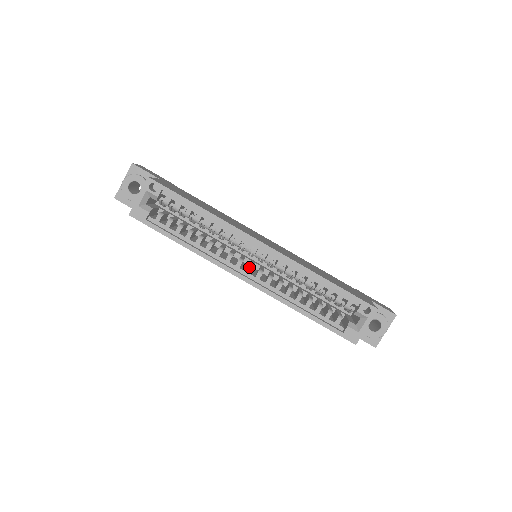
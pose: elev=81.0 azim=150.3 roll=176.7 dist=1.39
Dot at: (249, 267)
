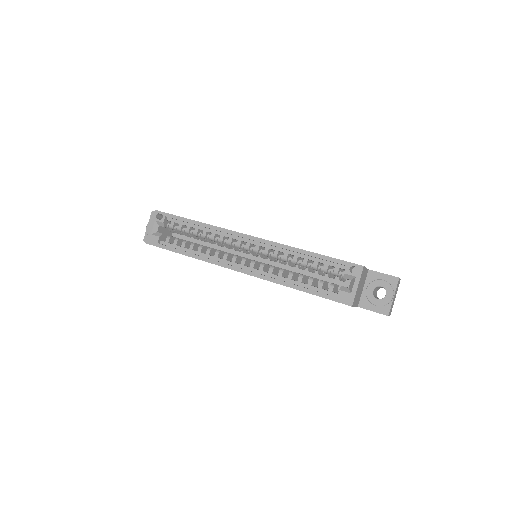
Dot at: (243, 260)
